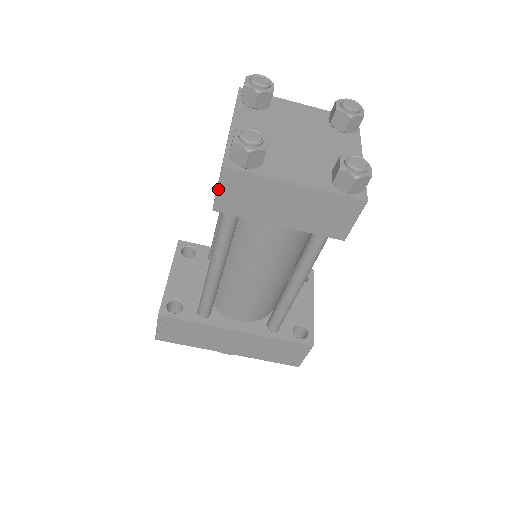
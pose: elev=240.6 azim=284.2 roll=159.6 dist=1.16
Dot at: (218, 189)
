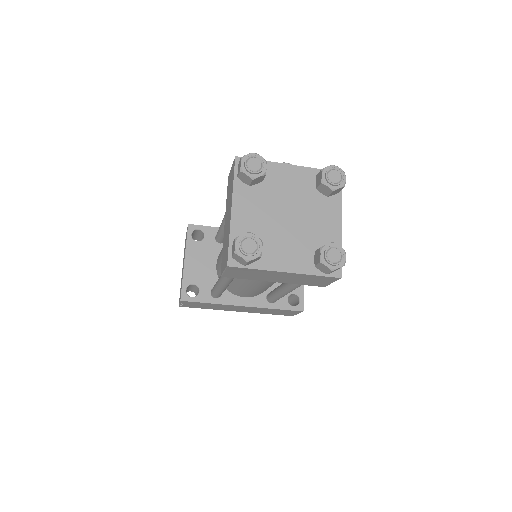
Dot at: (225, 272)
